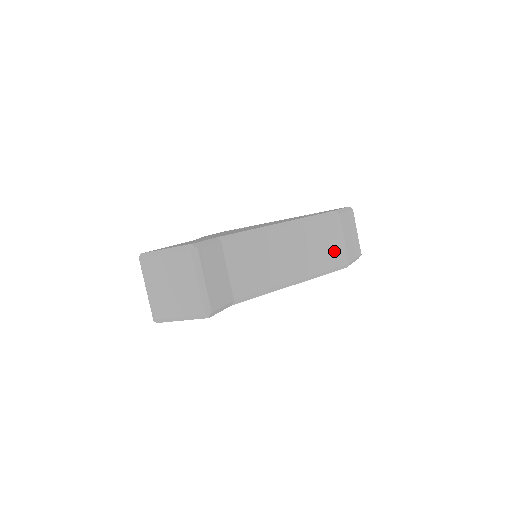
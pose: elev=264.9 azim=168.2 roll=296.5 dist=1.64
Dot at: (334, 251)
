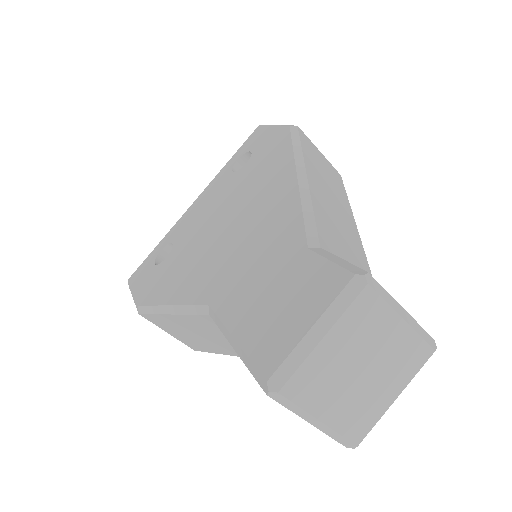
Dot at: (330, 171)
